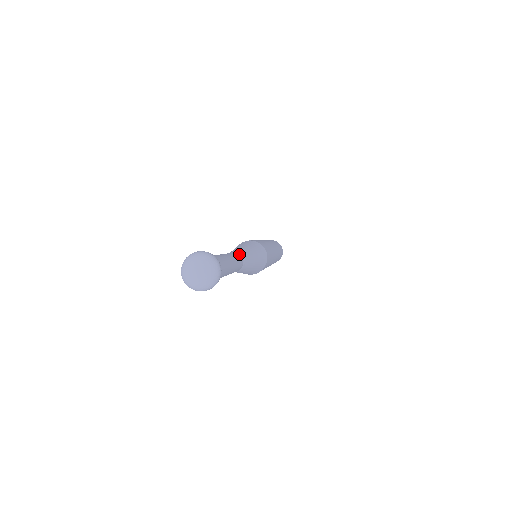
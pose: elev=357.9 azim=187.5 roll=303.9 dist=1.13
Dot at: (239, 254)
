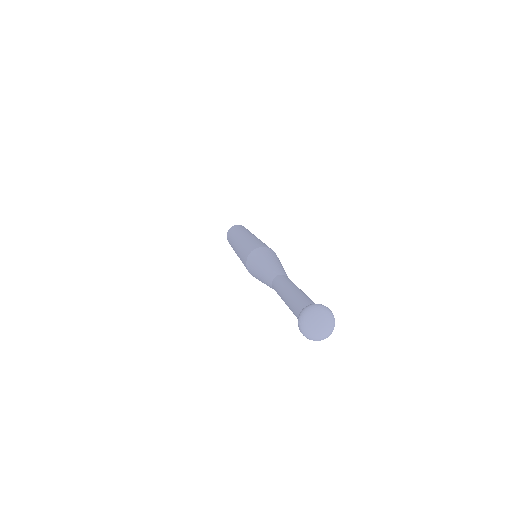
Dot at: occluded
